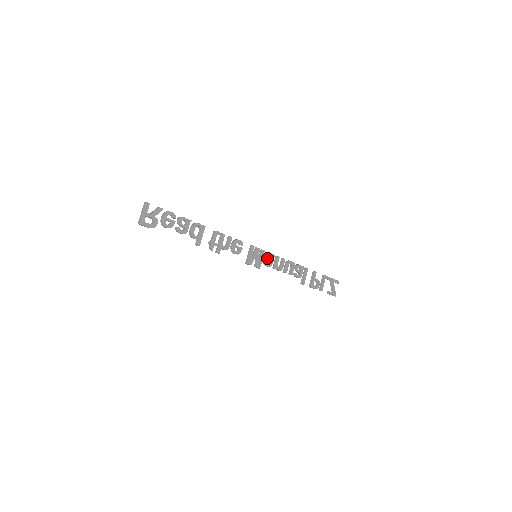
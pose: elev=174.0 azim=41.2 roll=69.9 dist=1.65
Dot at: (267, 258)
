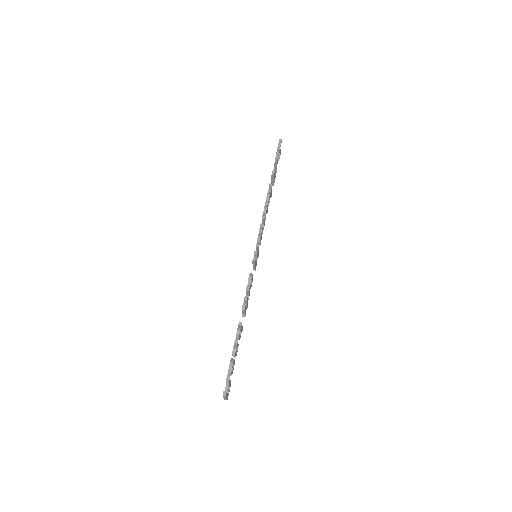
Dot at: occluded
